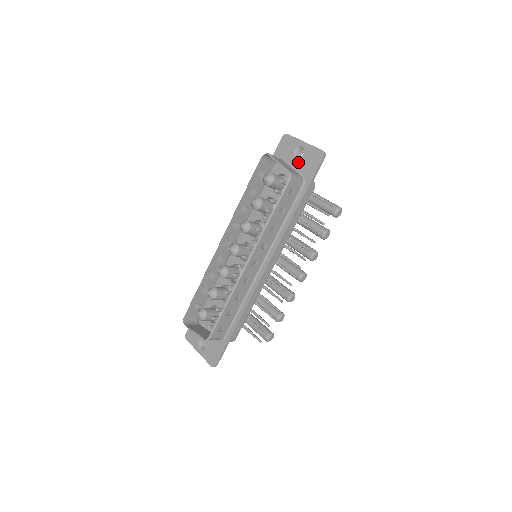
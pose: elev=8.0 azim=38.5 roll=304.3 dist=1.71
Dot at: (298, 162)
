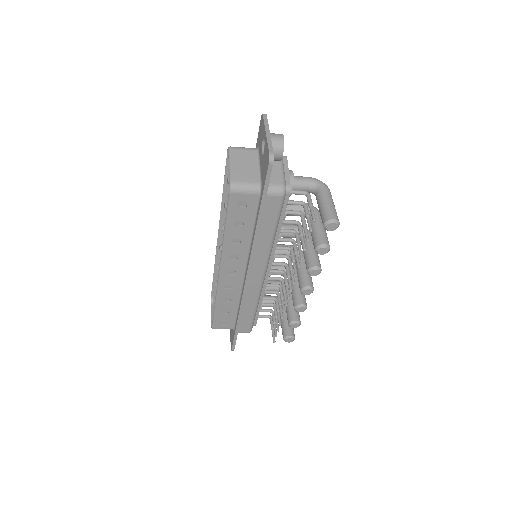
Dot at: (261, 160)
